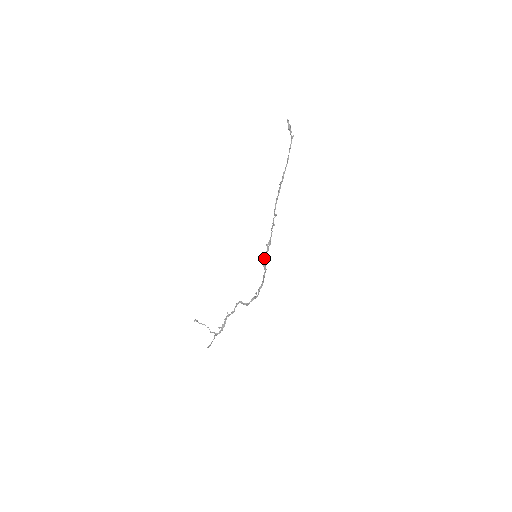
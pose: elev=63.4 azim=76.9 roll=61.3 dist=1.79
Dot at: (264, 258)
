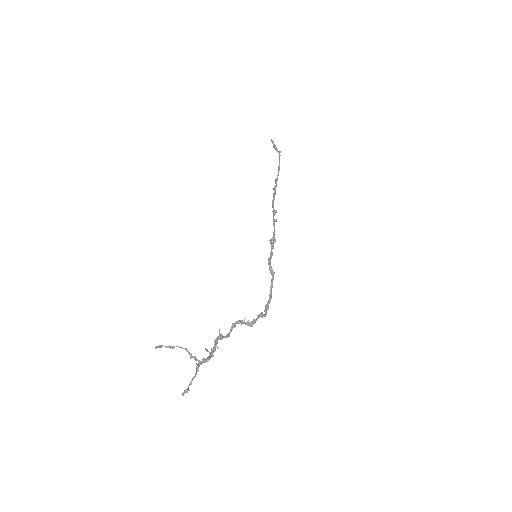
Dot at: (268, 260)
